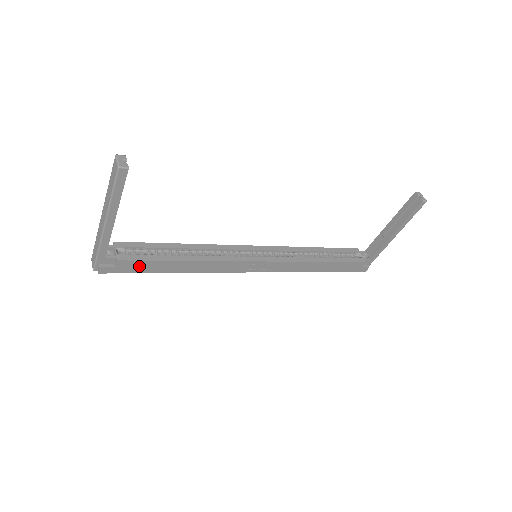
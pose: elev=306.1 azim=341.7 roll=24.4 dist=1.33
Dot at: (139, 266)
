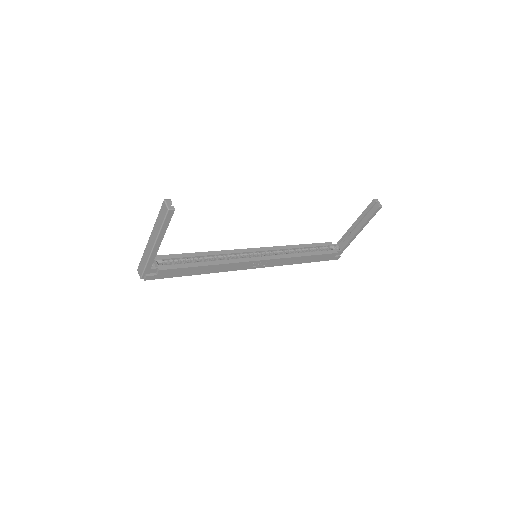
Dot at: (174, 272)
